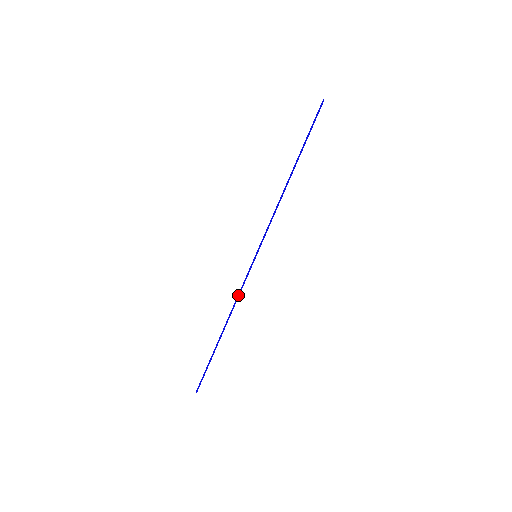
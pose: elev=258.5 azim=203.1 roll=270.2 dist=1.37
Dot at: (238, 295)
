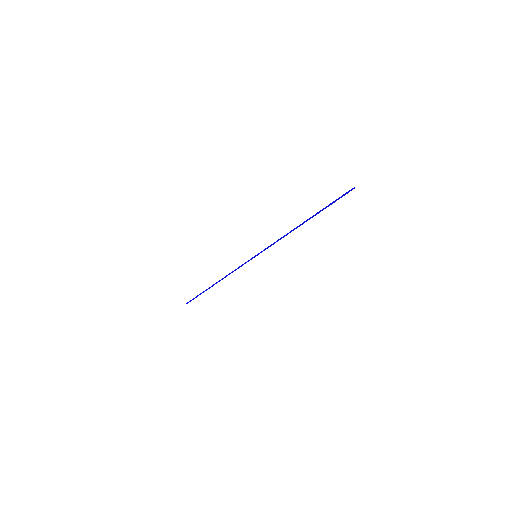
Dot at: (234, 270)
